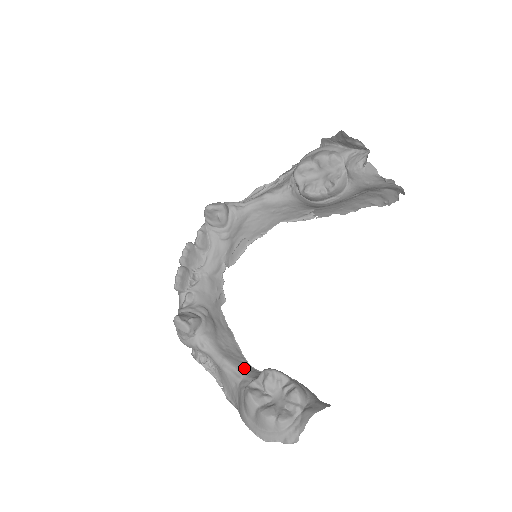
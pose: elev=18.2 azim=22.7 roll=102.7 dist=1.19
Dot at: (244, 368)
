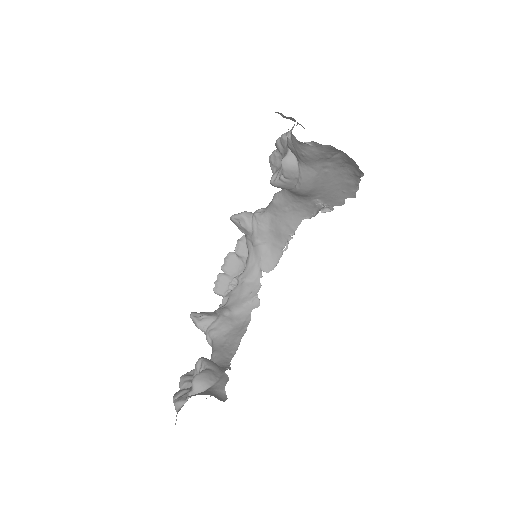
Dot at: (220, 362)
